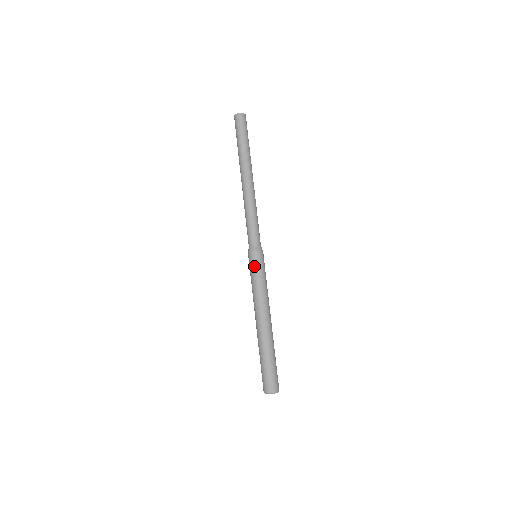
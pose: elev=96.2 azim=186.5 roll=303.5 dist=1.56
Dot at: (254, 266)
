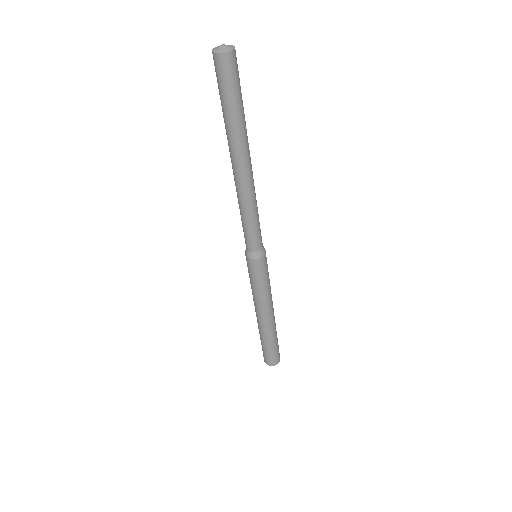
Dot at: (248, 269)
